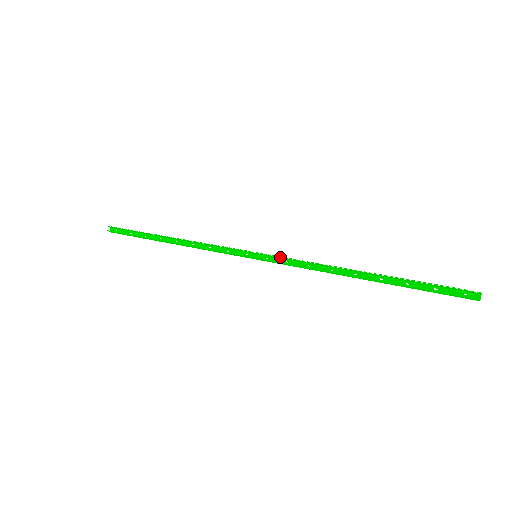
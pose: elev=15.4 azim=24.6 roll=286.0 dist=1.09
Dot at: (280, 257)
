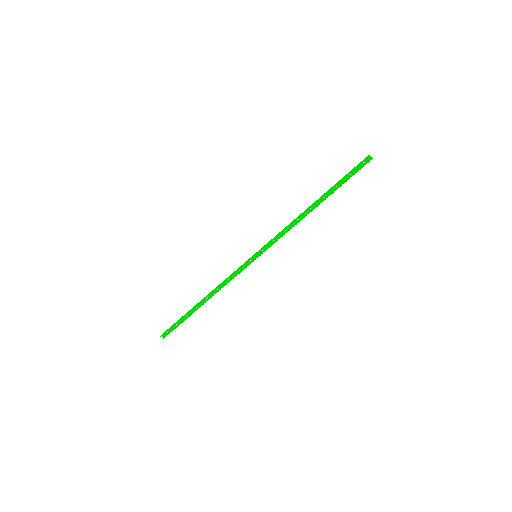
Dot at: (269, 243)
